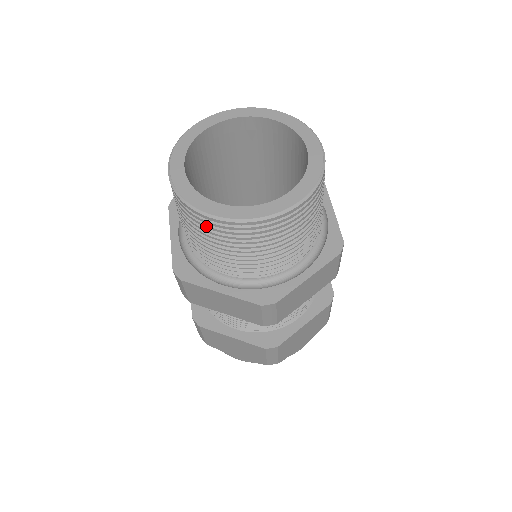
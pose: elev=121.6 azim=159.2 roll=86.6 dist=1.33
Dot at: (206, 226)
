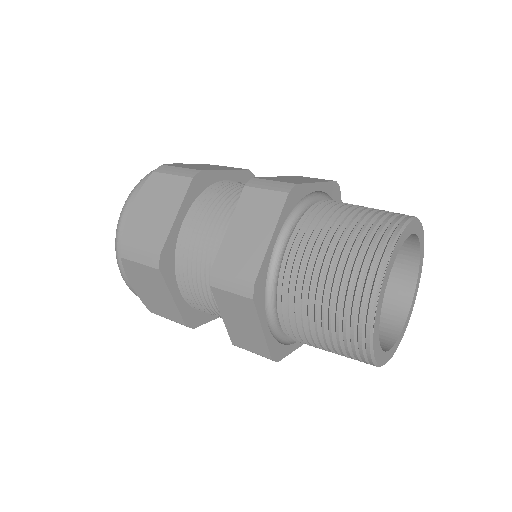
Dot at: occluded
